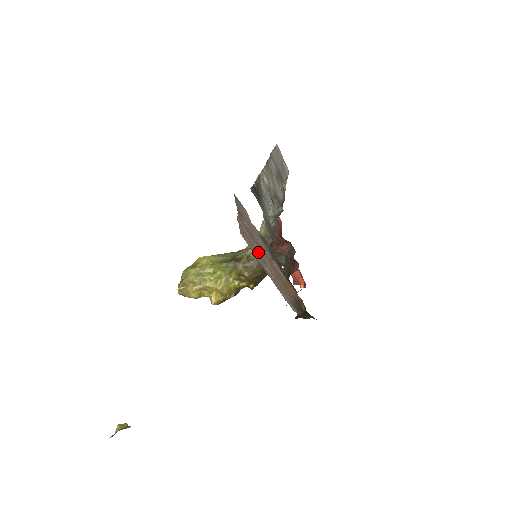
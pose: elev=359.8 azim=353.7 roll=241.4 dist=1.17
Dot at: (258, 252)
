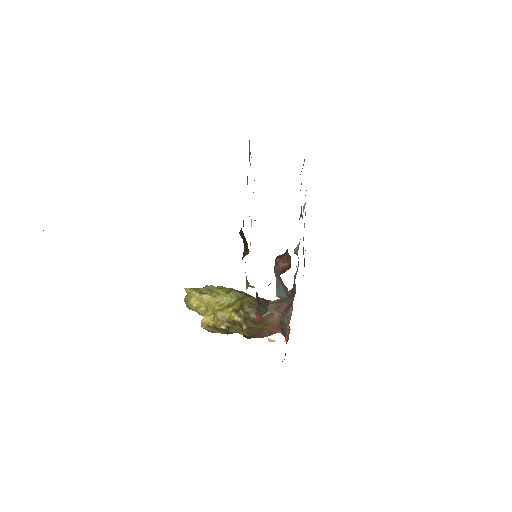
Dot at: occluded
